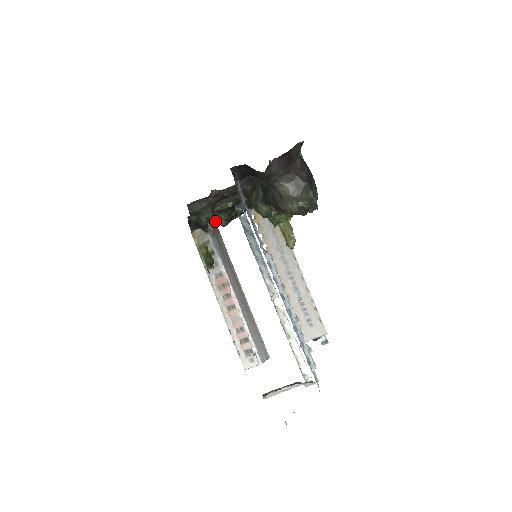
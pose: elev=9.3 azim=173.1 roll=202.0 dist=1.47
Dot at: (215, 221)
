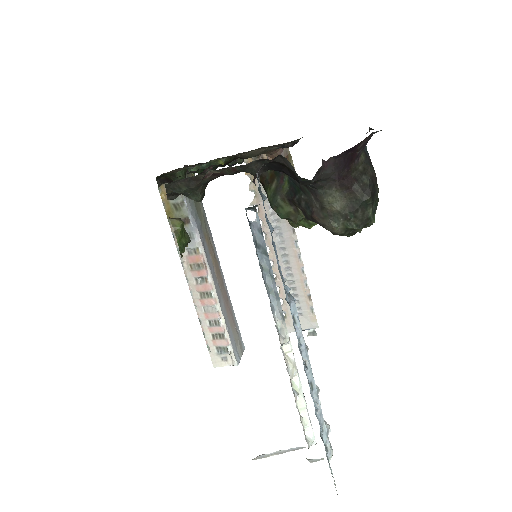
Dot at: occluded
